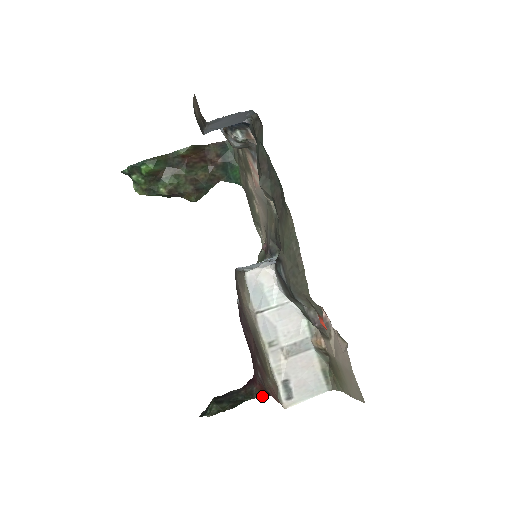
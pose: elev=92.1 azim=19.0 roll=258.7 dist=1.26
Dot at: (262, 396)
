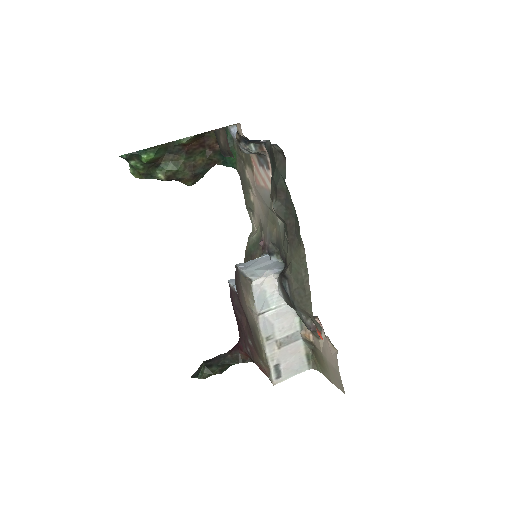
Dot at: (247, 362)
